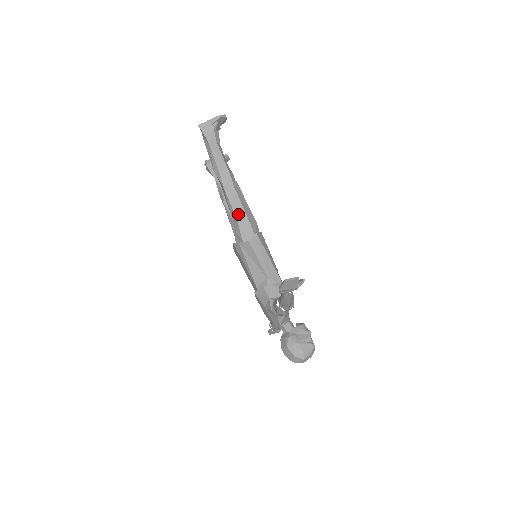
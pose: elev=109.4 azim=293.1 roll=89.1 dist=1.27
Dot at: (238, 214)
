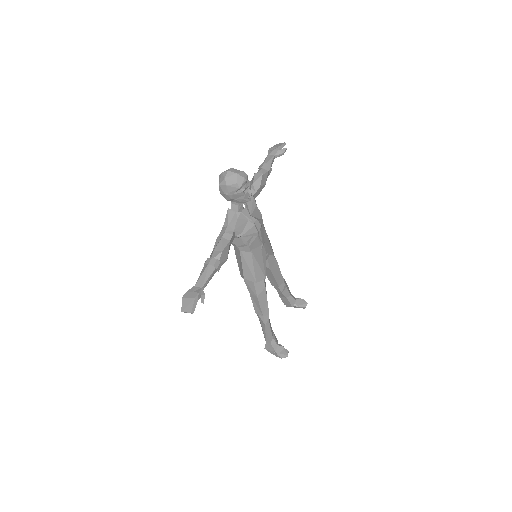
Dot at: occluded
